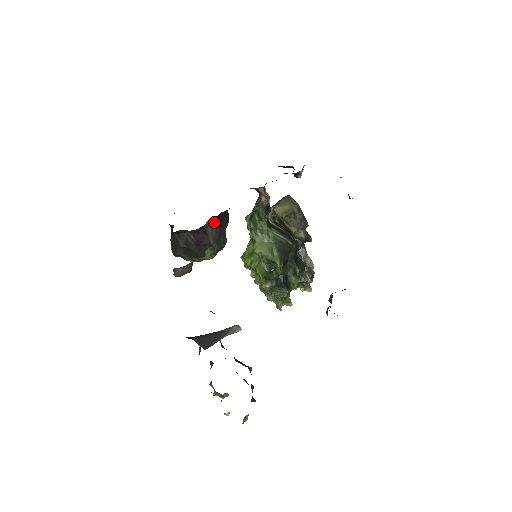
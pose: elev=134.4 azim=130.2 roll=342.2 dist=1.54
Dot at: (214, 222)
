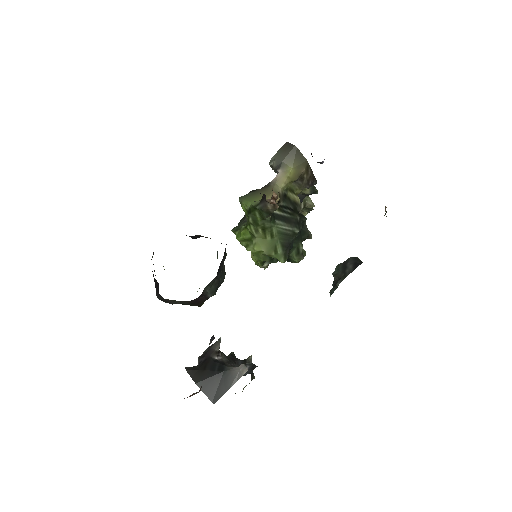
Dot at: (213, 280)
